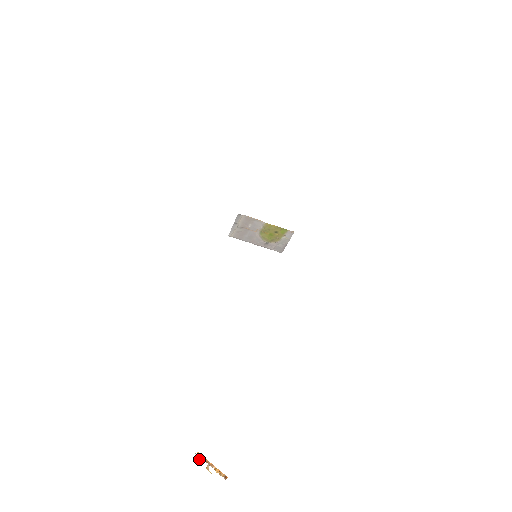
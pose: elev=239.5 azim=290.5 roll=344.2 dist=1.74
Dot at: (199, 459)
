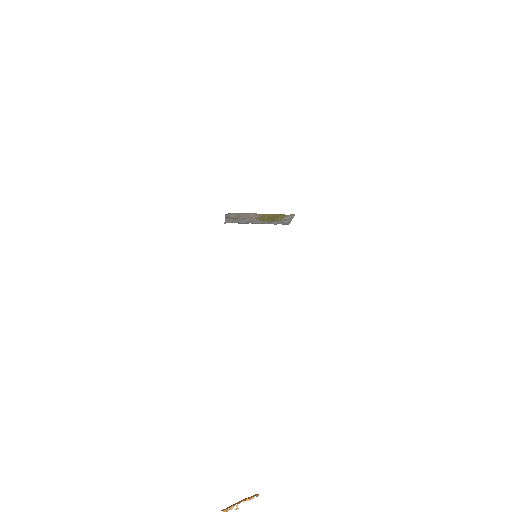
Dot at: out of frame
